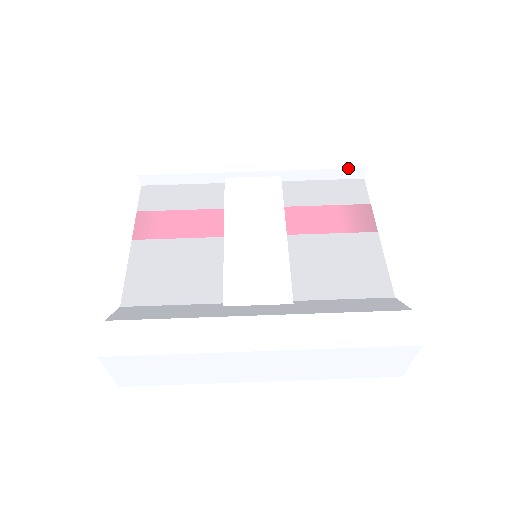
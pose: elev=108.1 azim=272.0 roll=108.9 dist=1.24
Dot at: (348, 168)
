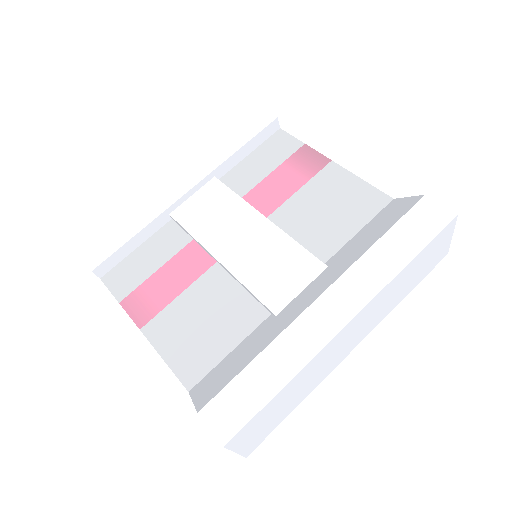
Dot at: (263, 129)
